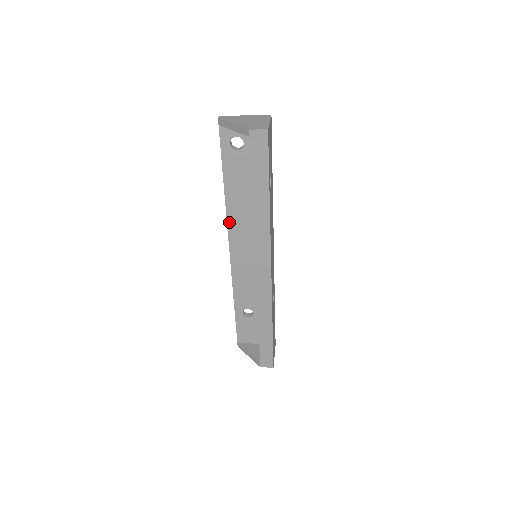
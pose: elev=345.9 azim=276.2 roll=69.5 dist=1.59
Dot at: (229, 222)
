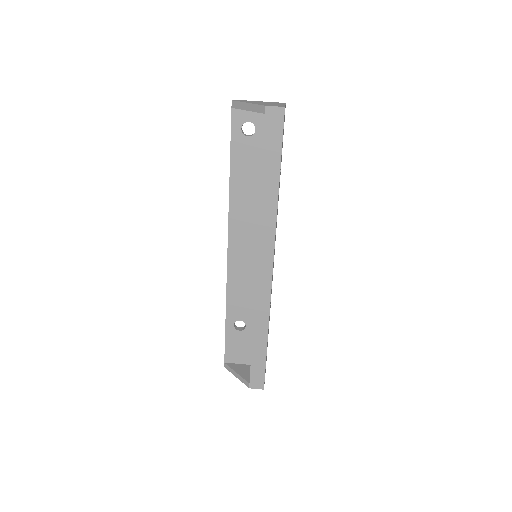
Dot at: (231, 217)
